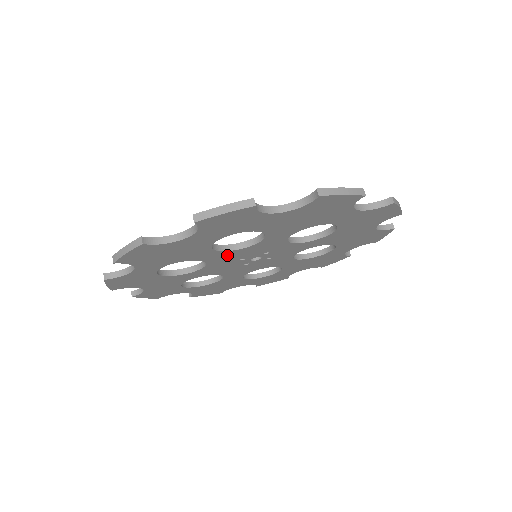
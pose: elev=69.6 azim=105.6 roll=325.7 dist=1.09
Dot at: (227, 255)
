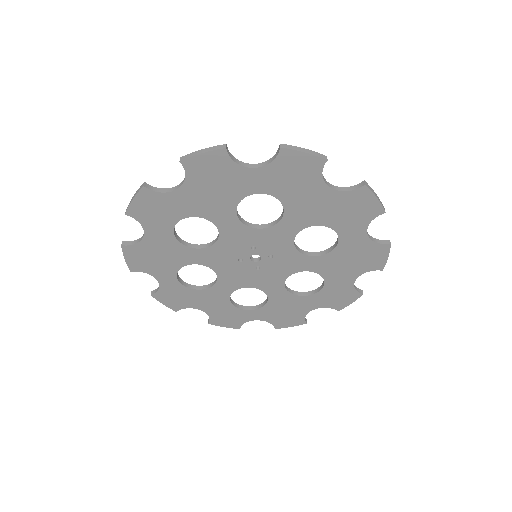
Dot at: (215, 254)
